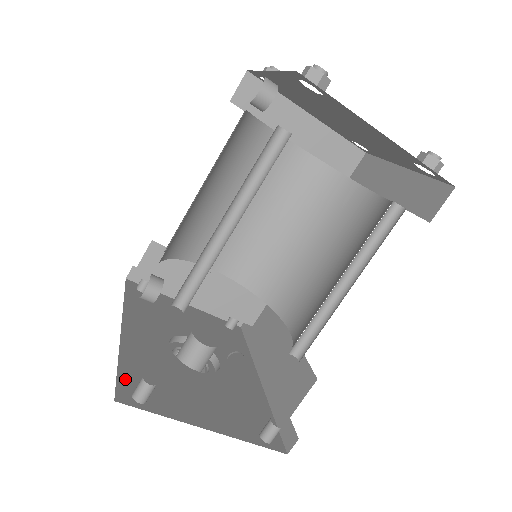
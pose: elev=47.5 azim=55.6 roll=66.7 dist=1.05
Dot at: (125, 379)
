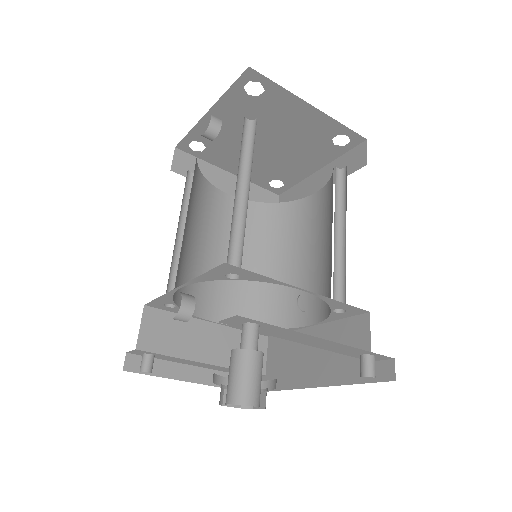
Dot at: occluded
